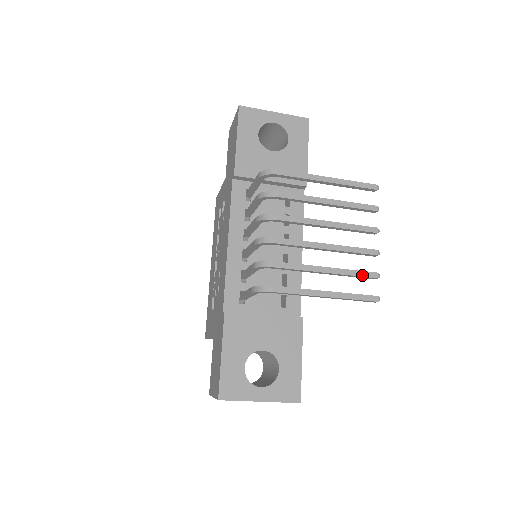
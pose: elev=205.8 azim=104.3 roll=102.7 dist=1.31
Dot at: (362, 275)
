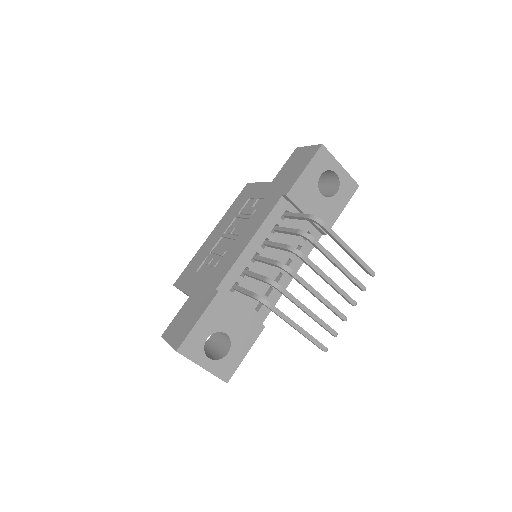
Dot at: (328, 329)
